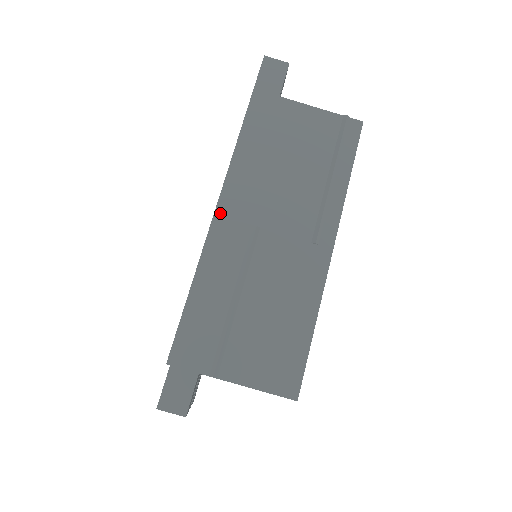
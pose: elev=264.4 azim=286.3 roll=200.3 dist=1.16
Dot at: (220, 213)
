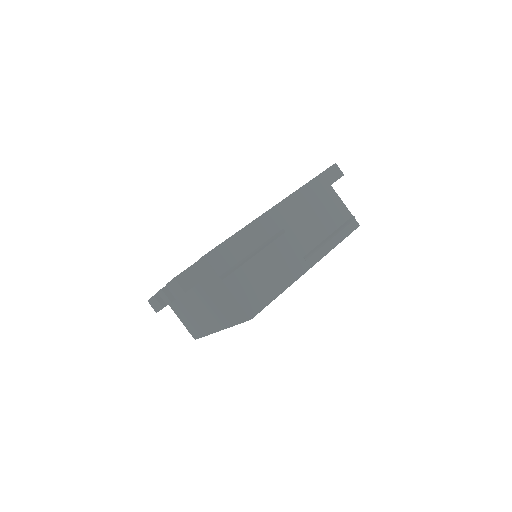
Dot at: (272, 212)
